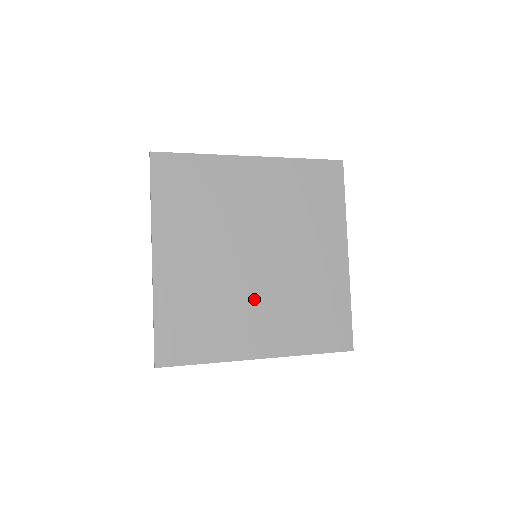
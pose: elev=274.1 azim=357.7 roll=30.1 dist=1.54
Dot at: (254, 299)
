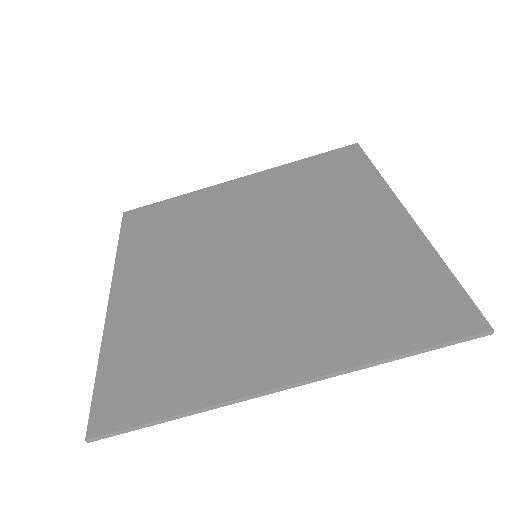
Dot at: (258, 302)
